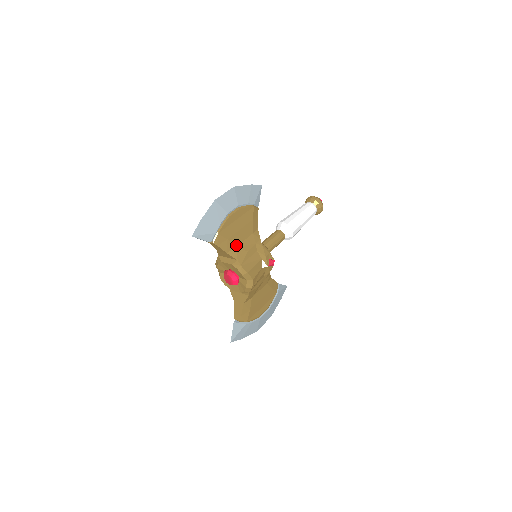
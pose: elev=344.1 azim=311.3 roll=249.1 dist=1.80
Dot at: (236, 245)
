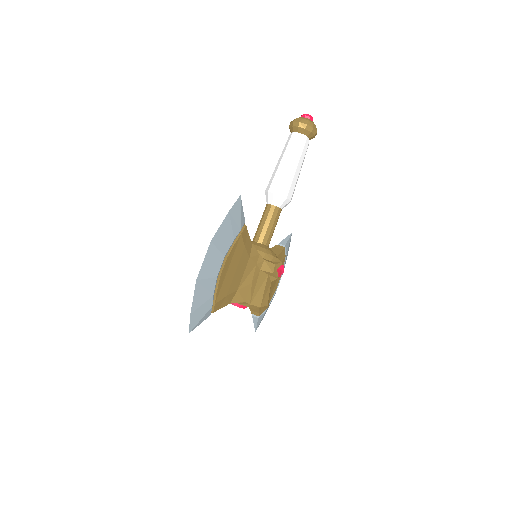
Dot at: (237, 288)
